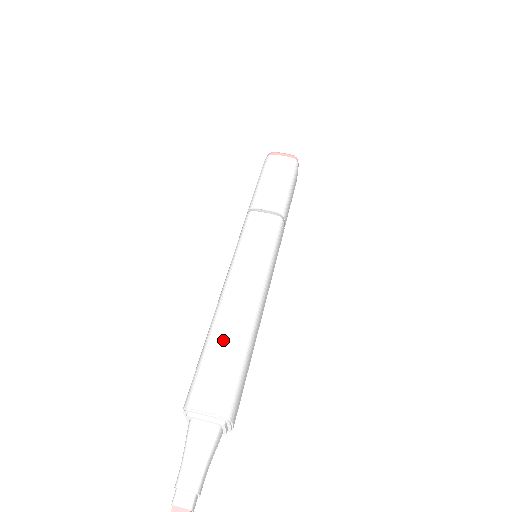
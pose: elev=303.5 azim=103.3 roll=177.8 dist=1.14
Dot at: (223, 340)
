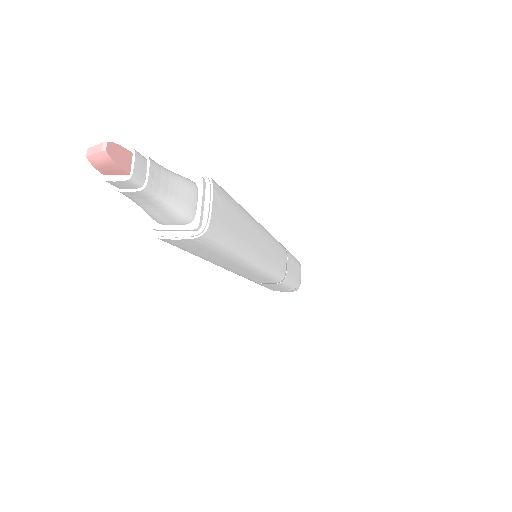
Dot at: occluded
